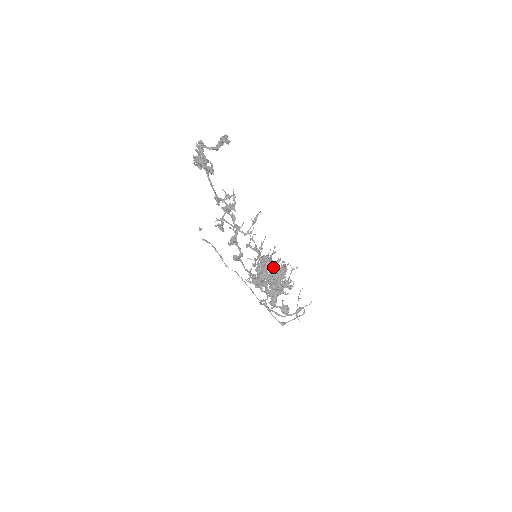
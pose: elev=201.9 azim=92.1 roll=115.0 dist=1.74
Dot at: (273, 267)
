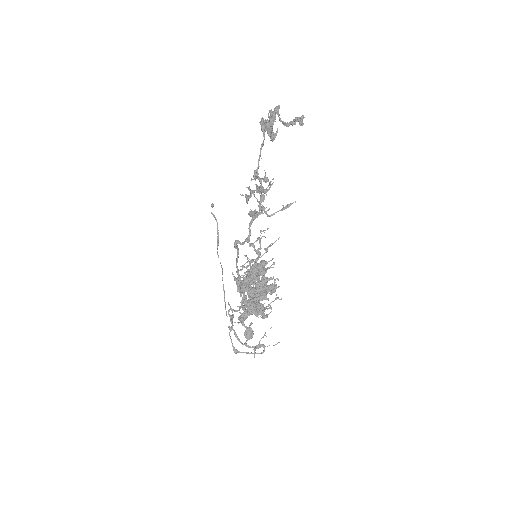
Dot at: (263, 281)
